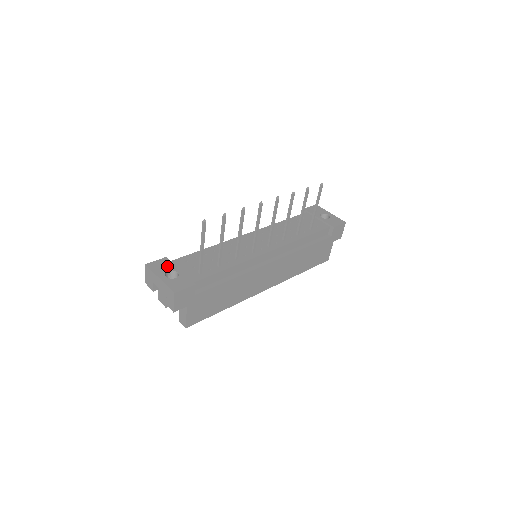
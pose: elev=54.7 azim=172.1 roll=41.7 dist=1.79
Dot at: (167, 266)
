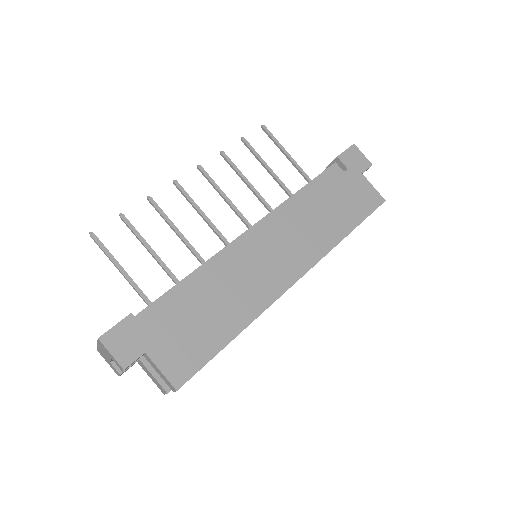
Dot at: occluded
